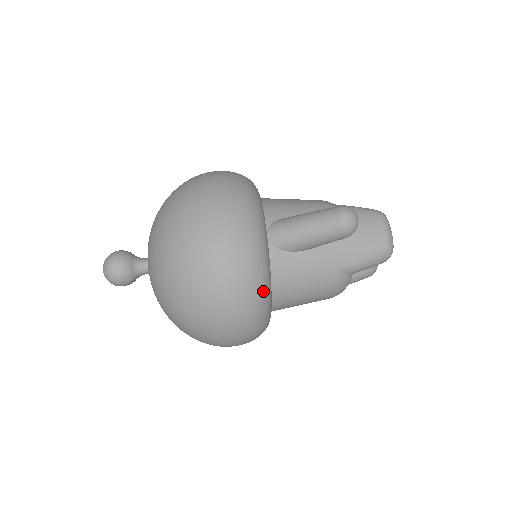
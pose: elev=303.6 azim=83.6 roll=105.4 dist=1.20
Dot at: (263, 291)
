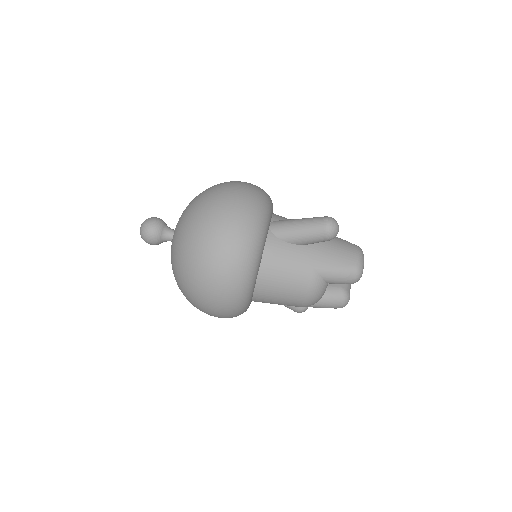
Dot at: (254, 253)
